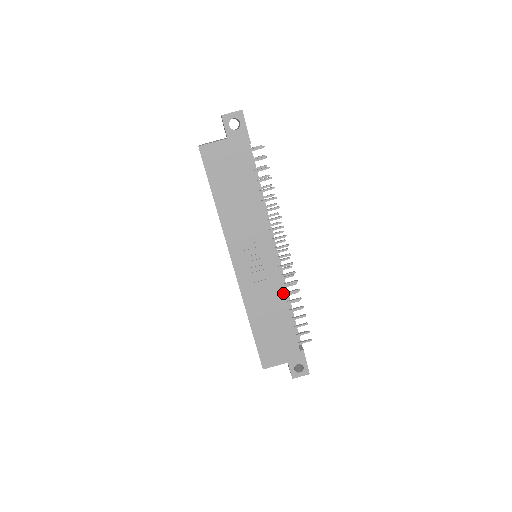
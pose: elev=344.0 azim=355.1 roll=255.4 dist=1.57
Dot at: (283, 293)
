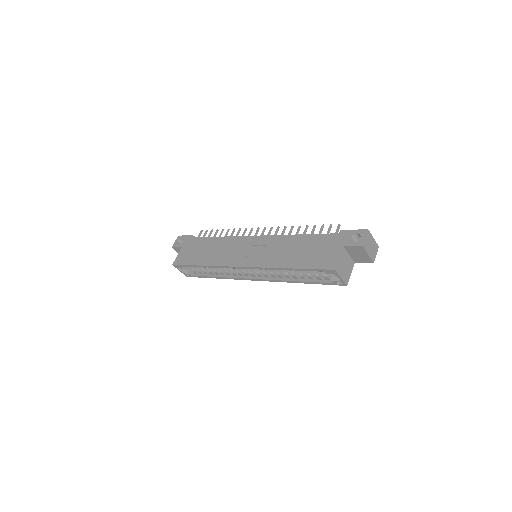
Dot at: (283, 237)
